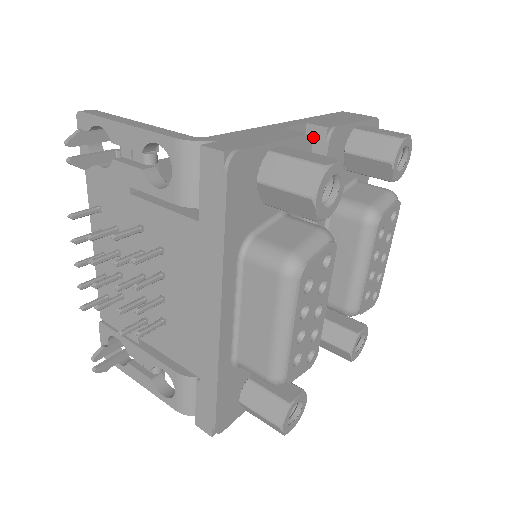
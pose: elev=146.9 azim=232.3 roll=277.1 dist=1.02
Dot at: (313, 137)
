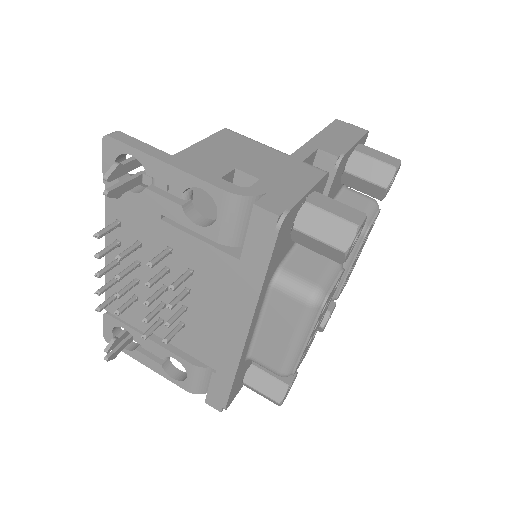
Dot at: (322, 162)
